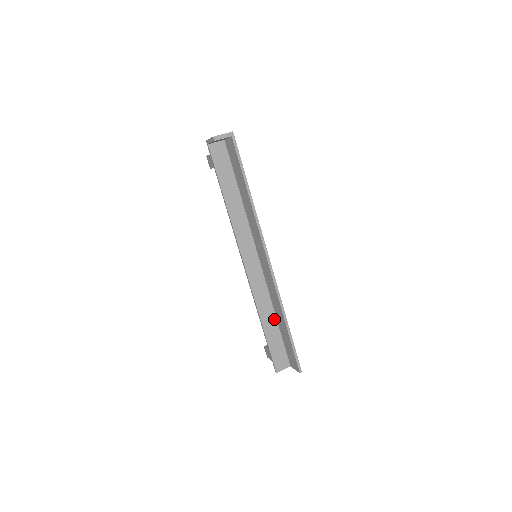
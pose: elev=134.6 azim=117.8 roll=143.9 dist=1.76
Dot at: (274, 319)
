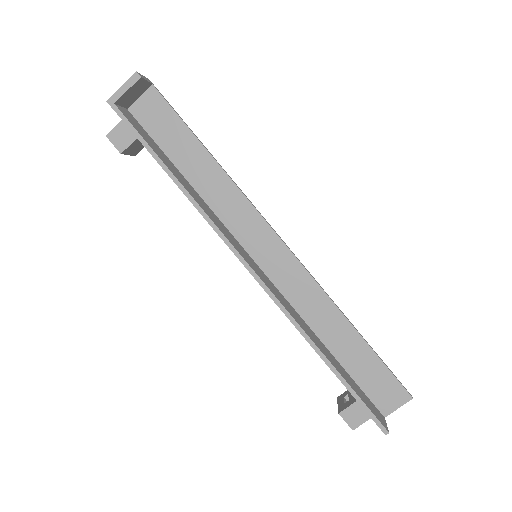
Dot at: (326, 349)
